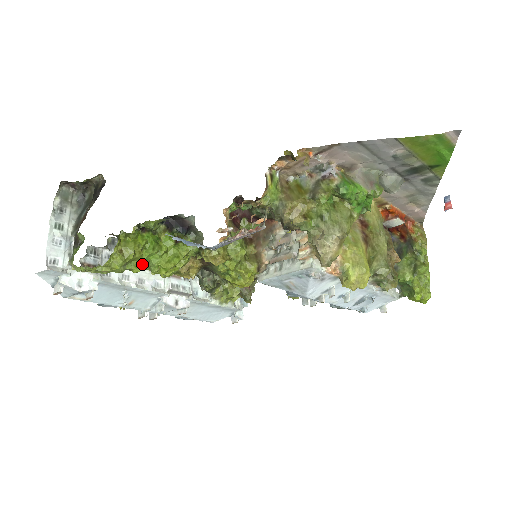
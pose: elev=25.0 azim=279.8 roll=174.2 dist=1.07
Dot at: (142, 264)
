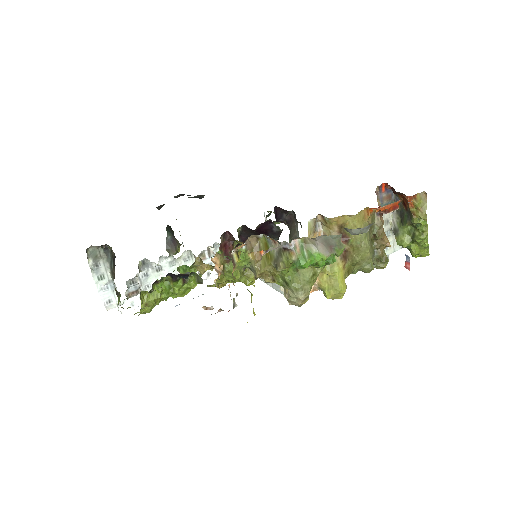
Dot at: occluded
